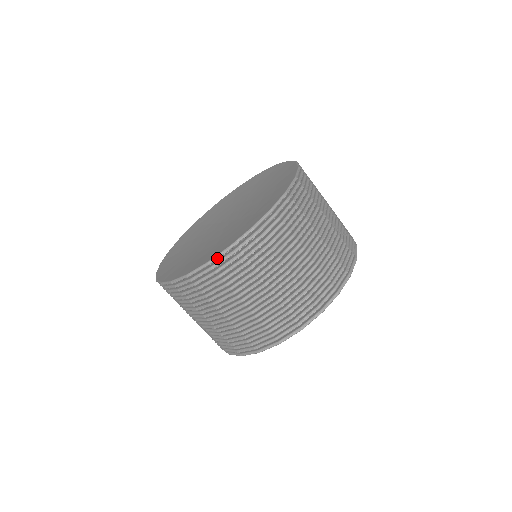
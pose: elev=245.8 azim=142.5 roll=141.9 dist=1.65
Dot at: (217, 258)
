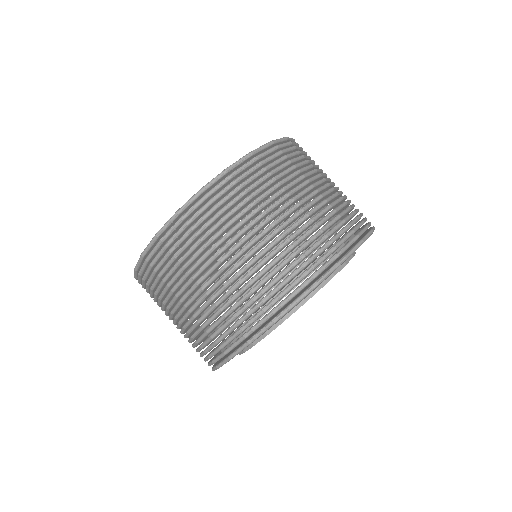
Dot at: (147, 249)
